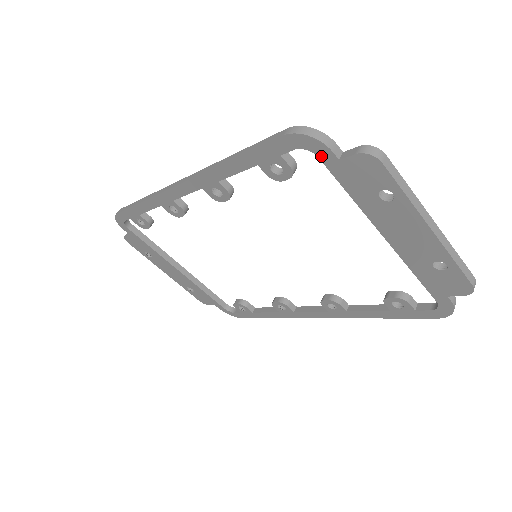
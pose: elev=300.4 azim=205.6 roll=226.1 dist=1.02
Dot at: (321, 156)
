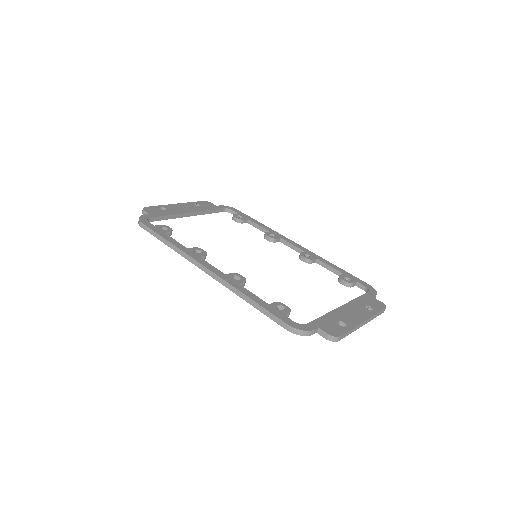
Dot at: occluded
